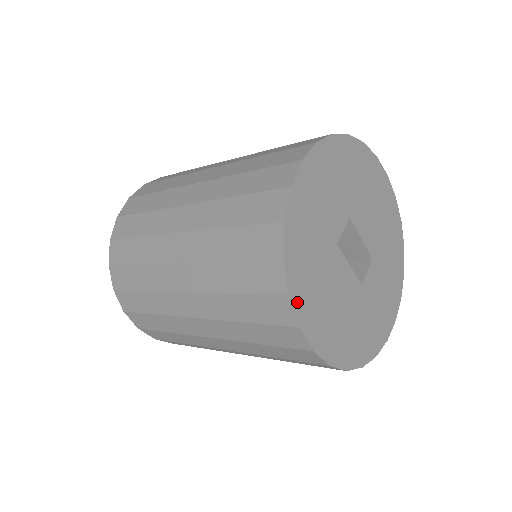
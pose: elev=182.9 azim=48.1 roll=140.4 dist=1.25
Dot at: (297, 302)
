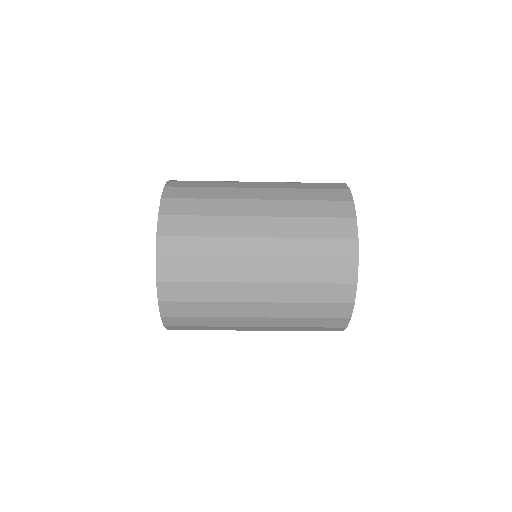
Dot at: (355, 288)
